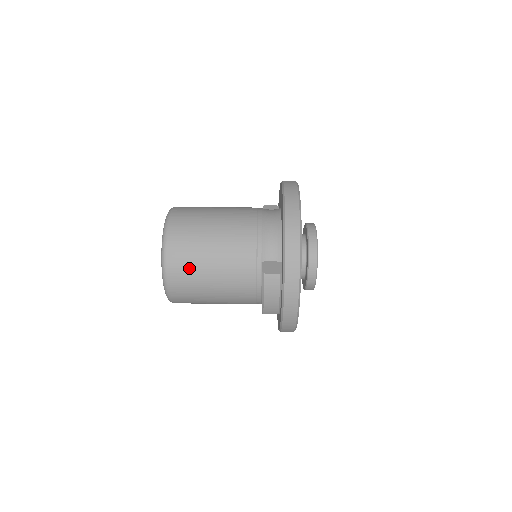
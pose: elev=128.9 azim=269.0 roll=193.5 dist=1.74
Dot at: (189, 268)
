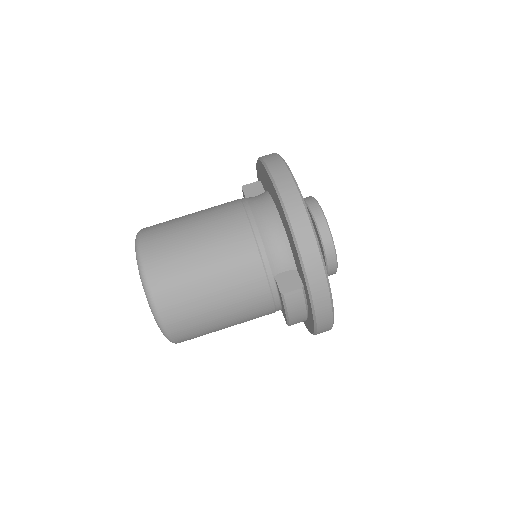
Dot at: (189, 312)
